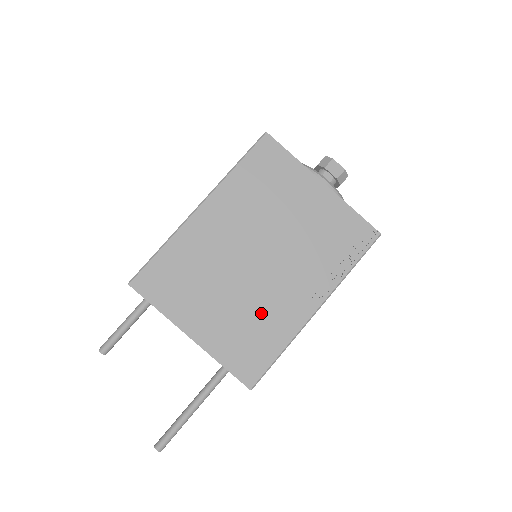
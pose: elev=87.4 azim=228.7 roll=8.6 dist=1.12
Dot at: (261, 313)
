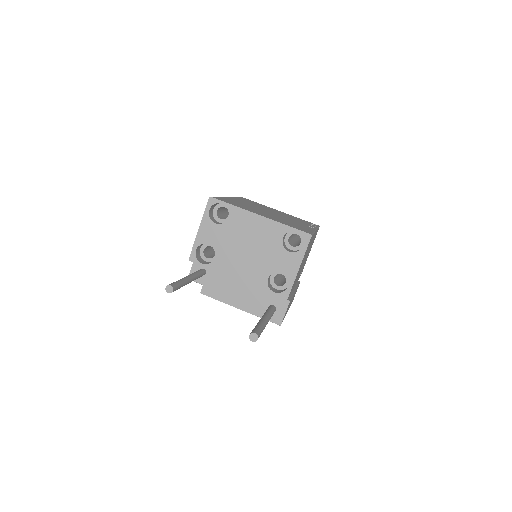
Dot at: (290, 222)
